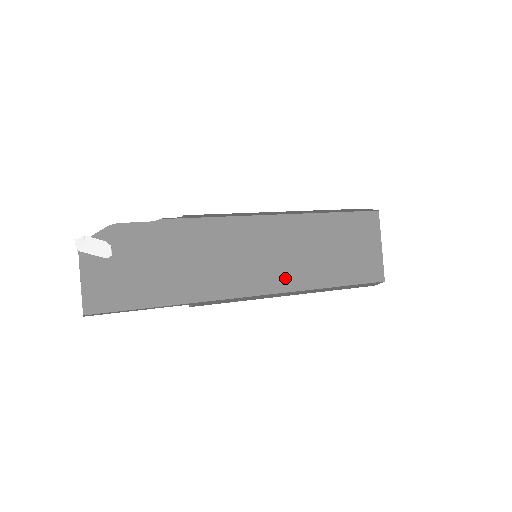
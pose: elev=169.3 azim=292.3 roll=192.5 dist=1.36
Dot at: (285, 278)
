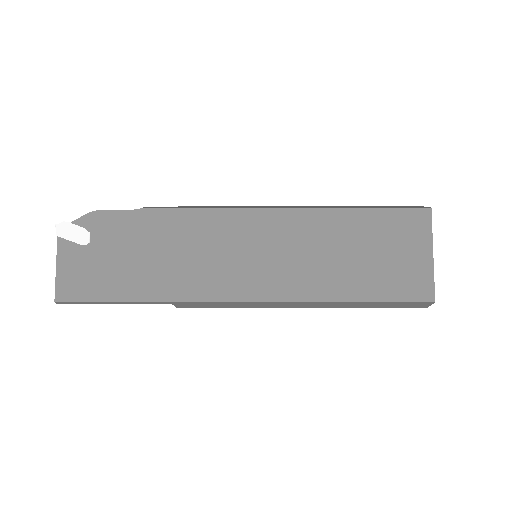
Dot at: (287, 284)
